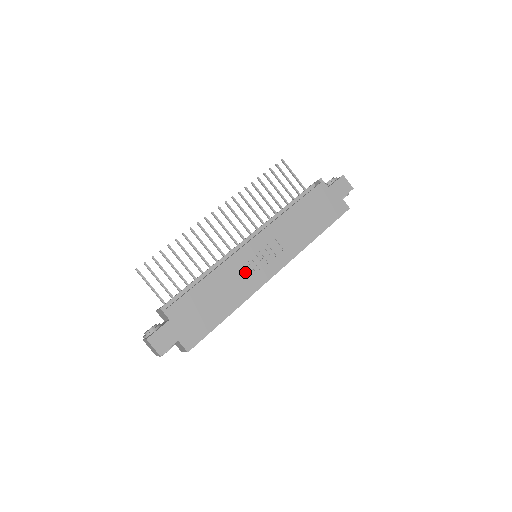
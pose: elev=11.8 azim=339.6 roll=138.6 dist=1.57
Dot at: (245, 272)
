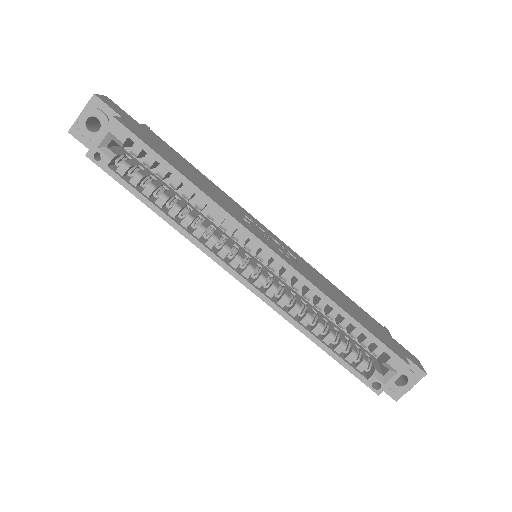
Dot at: (240, 213)
